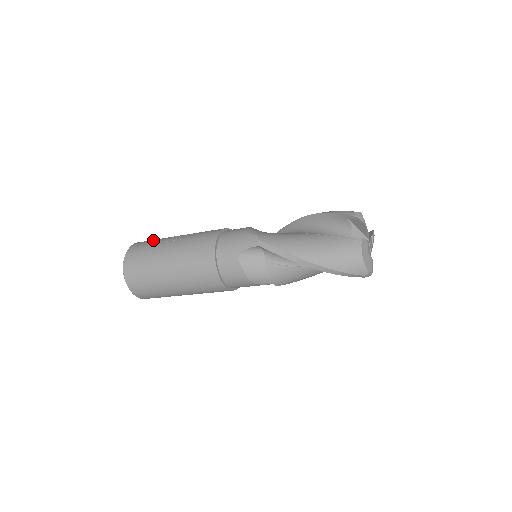
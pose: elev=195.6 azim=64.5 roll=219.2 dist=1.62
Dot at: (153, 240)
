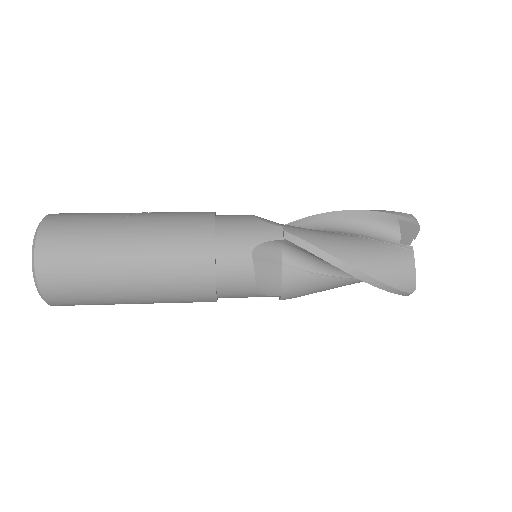
Dot at: (88, 213)
